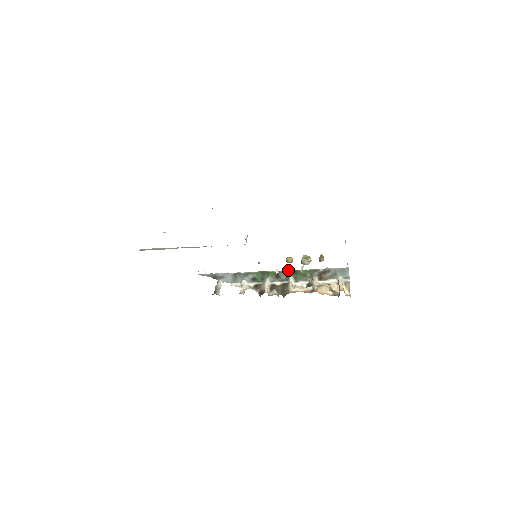
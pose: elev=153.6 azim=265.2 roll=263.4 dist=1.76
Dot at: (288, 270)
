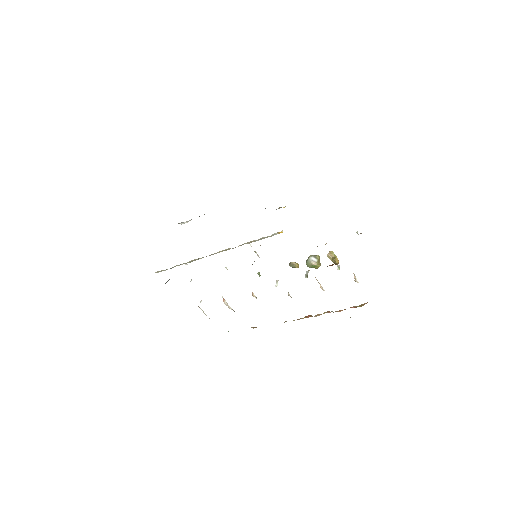
Dot at: occluded
